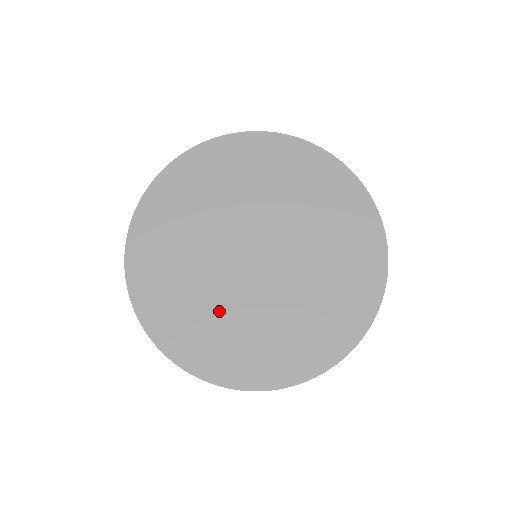
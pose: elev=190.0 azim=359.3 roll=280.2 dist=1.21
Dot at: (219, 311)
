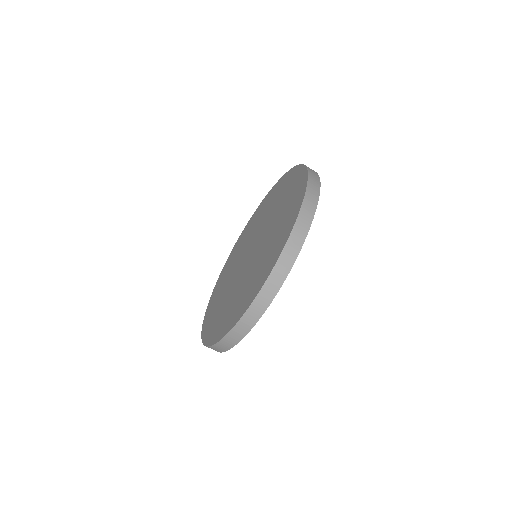
Dot at: (251, 274)
